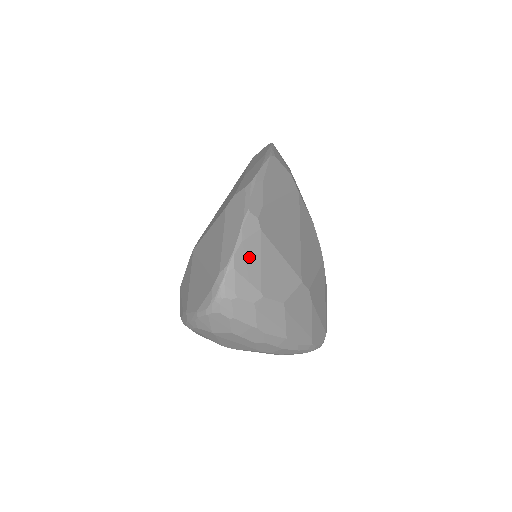
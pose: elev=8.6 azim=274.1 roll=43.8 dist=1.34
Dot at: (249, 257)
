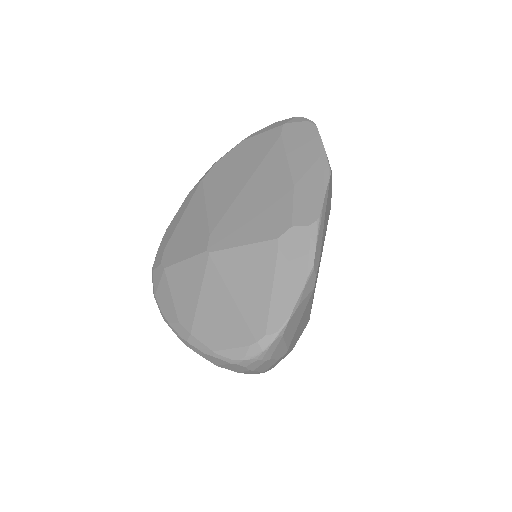
Dot at: (296, 319)
